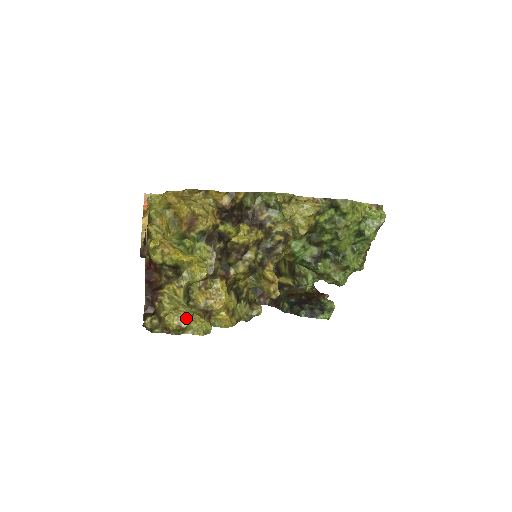
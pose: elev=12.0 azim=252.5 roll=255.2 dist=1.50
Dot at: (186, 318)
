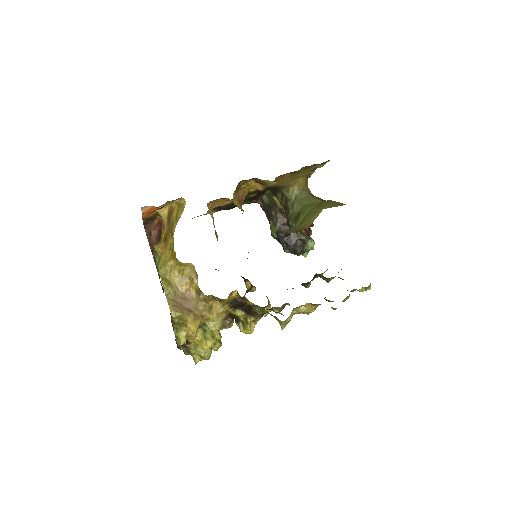
Dot at: (208, 359)
